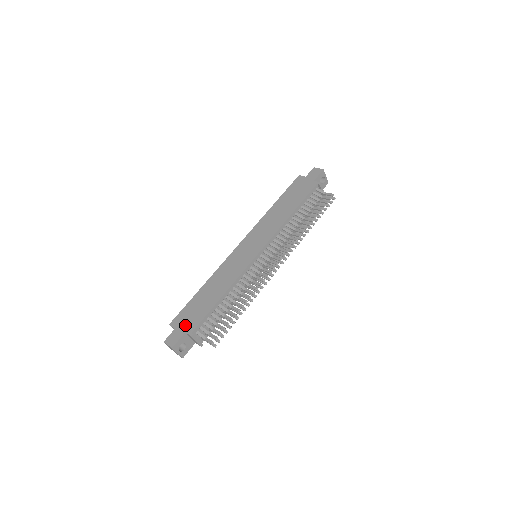
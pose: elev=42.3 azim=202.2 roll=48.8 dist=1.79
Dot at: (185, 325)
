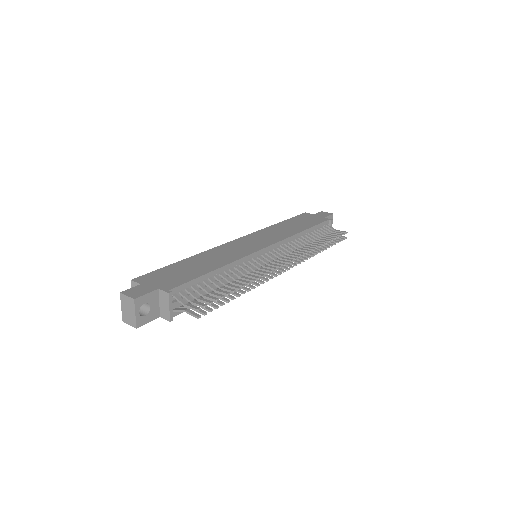
Dot at: (158, 283)
